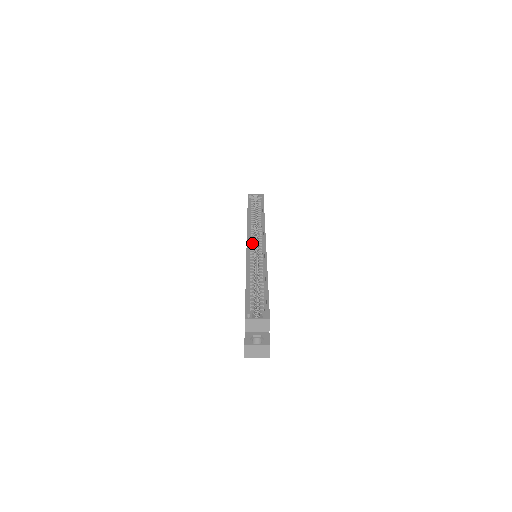
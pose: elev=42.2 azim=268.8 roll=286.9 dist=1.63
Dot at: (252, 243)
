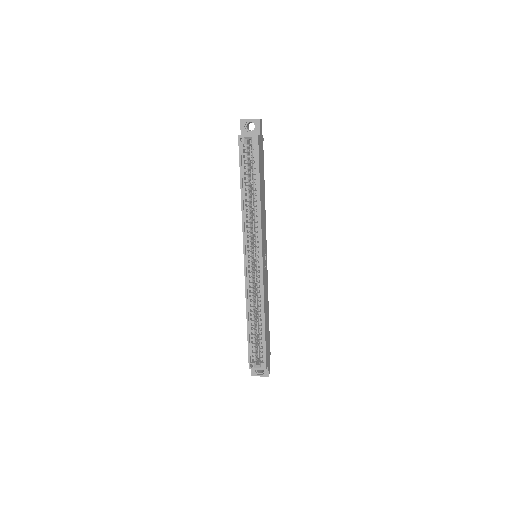
Dot at: (249, 259)
